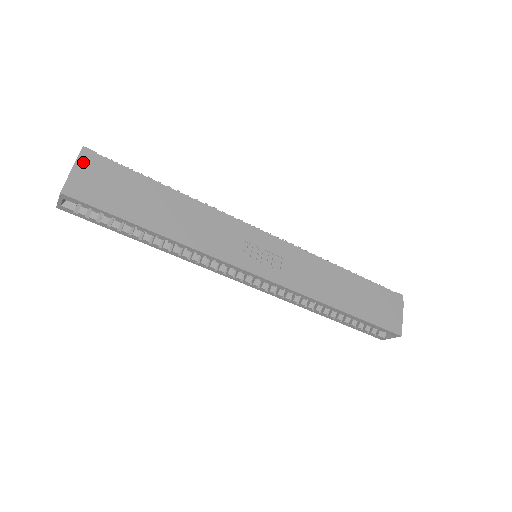
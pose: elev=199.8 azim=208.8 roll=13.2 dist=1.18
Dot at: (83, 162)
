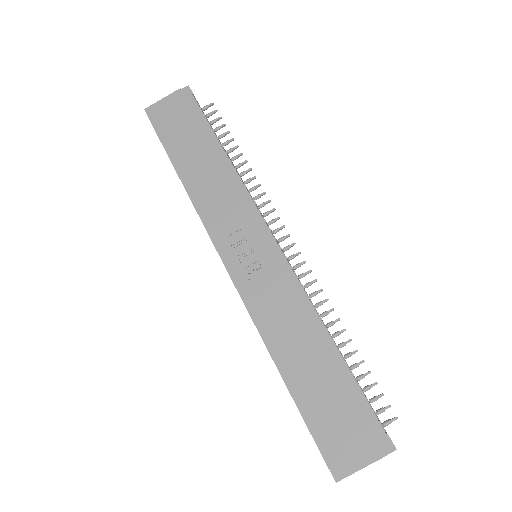
Dot at: (176, 96)
